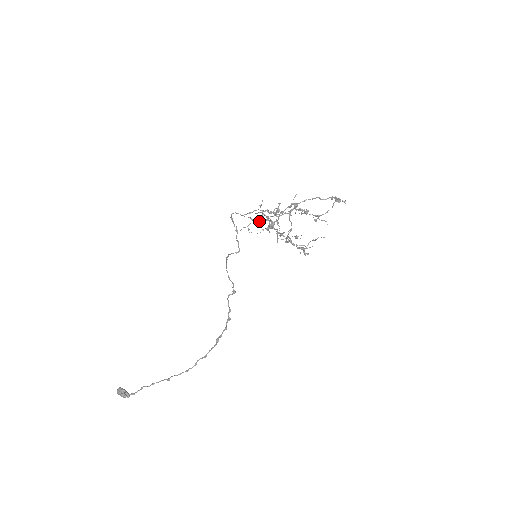
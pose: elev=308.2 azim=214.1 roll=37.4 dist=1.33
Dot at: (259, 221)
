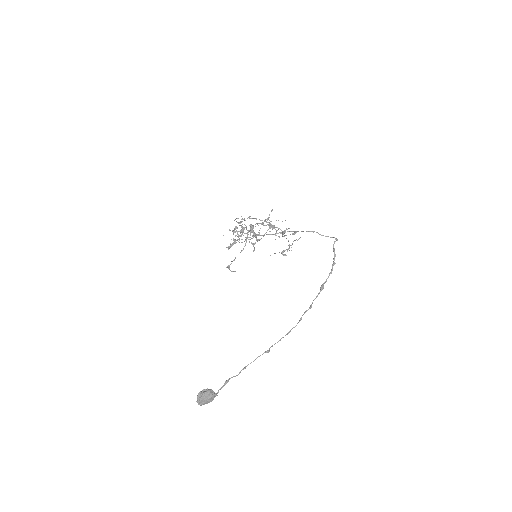
Dot at: (248, 230)
